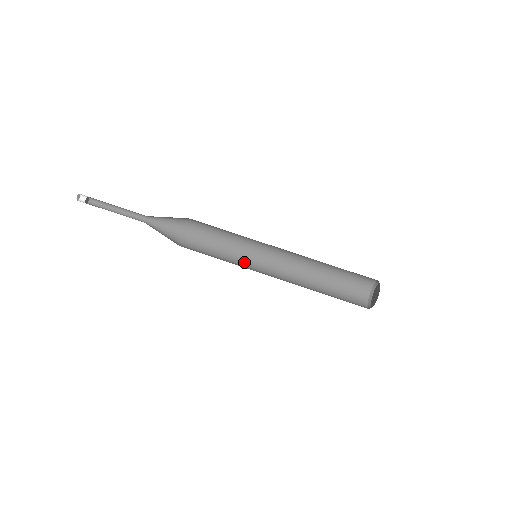
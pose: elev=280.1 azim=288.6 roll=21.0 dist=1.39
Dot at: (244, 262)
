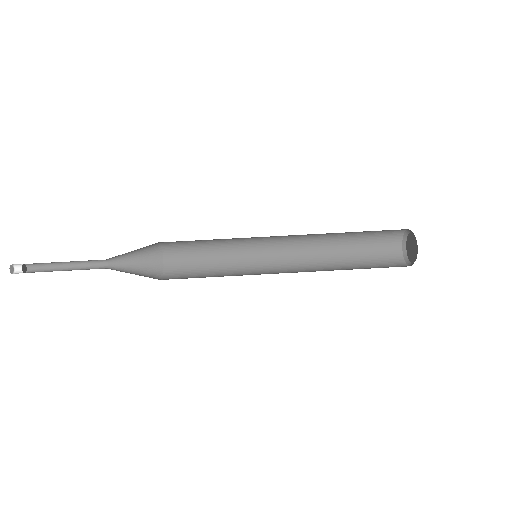
Dot at: (244, 273)
